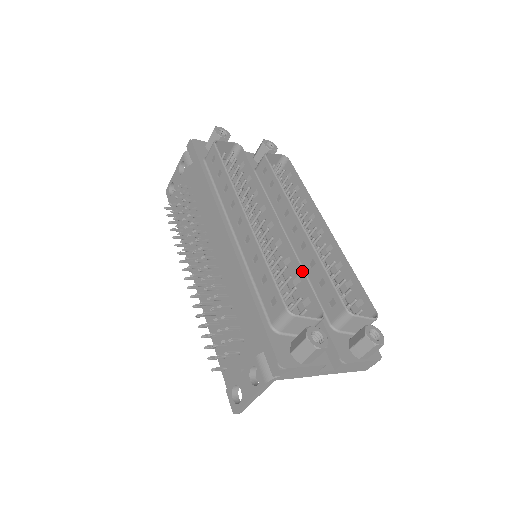
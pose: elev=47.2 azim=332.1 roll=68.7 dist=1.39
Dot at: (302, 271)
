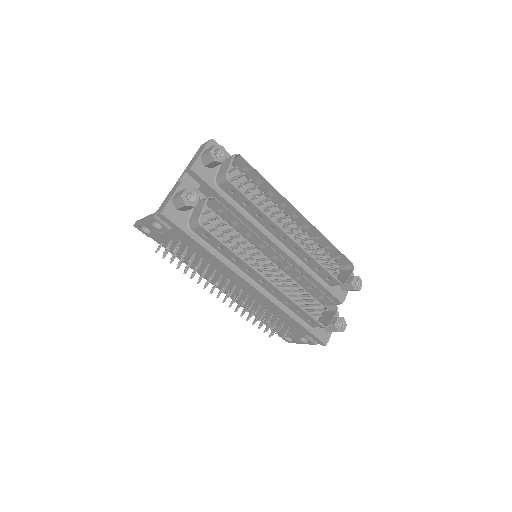
Dot at: (315, 286)
